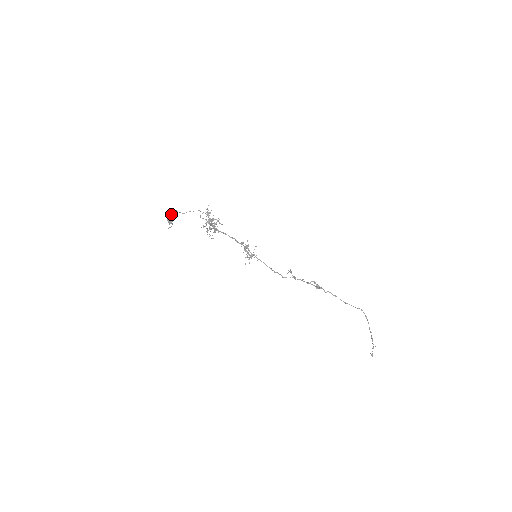
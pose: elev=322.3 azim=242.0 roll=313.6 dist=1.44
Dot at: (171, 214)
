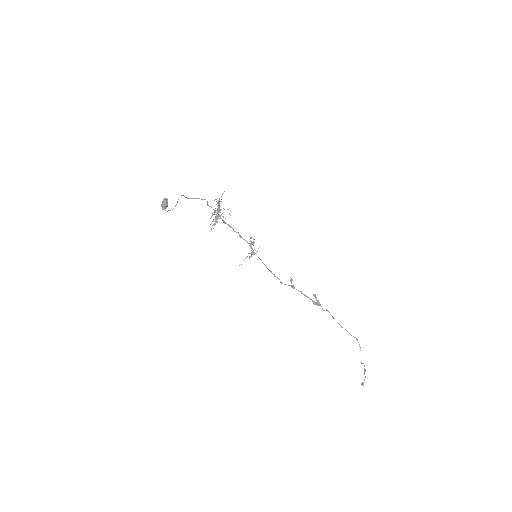
Dot at: (165, 201)
